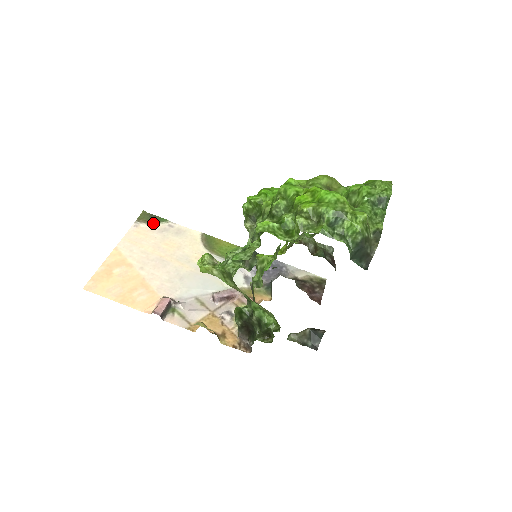
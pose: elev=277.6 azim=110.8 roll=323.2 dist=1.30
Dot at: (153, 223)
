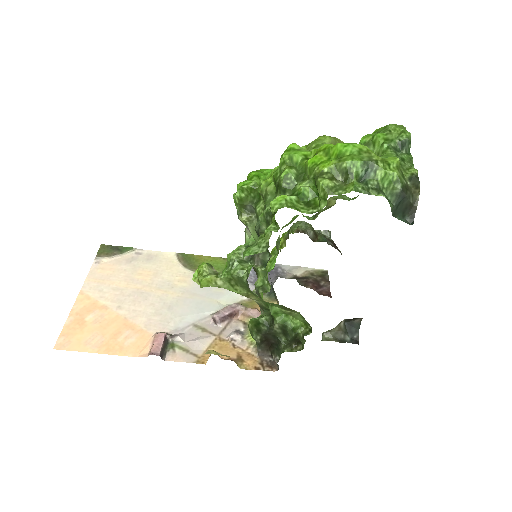
Dot at: (117, 255)
